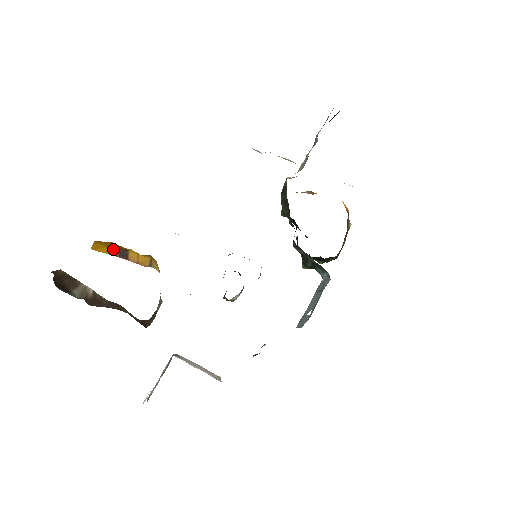
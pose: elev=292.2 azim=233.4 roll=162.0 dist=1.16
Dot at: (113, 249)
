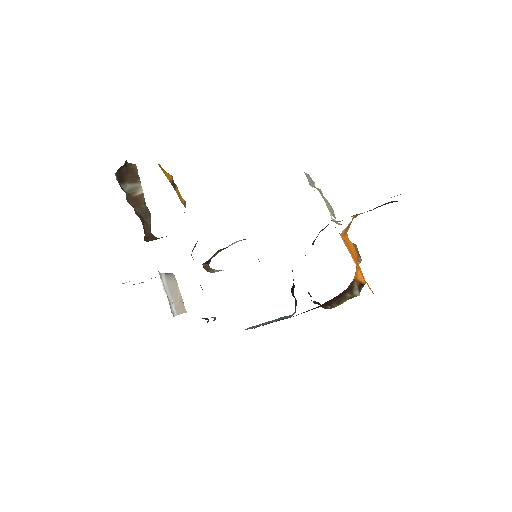
Dot at: (170, 176)
